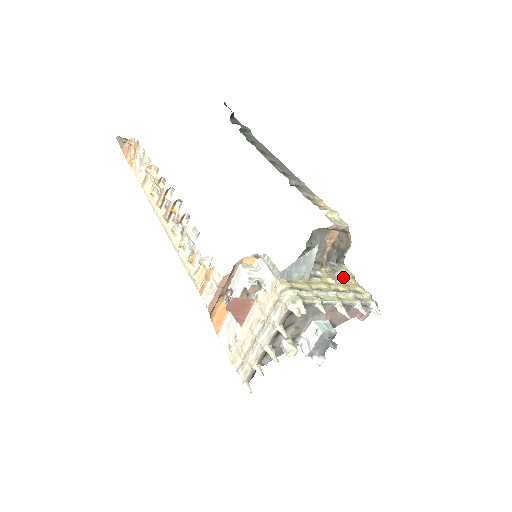
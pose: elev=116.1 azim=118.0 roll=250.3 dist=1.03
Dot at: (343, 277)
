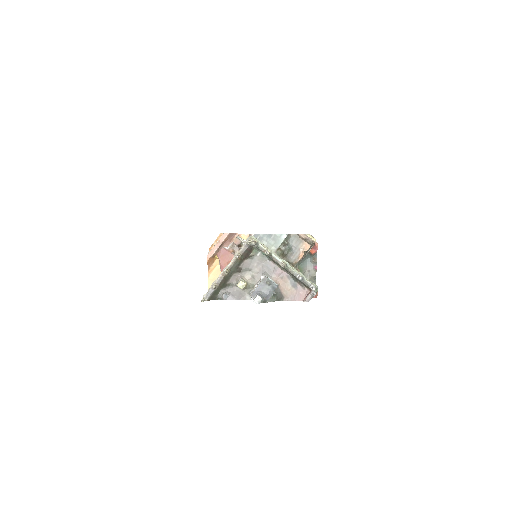
Dot at: occluded
